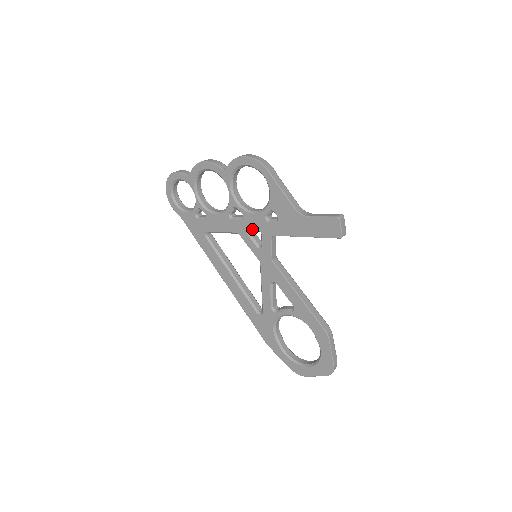
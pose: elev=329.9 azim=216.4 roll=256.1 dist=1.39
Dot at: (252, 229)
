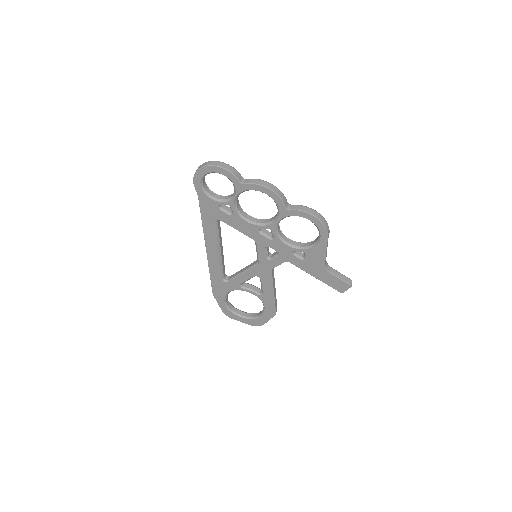
Dot at: occluded
